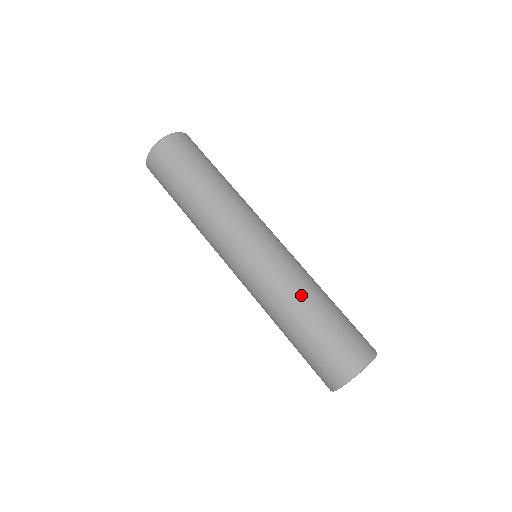
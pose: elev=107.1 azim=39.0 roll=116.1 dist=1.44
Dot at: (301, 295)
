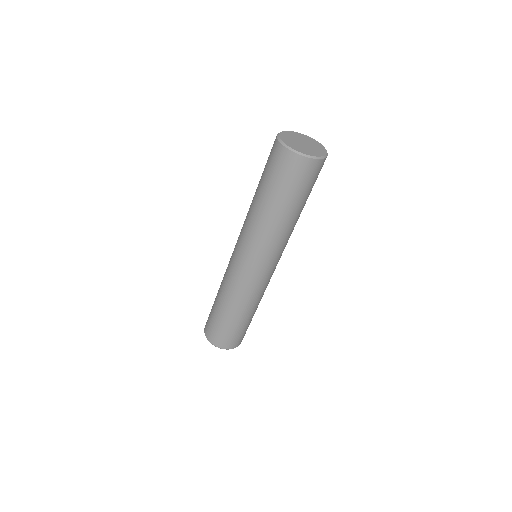
Dot at: (232, 304)
